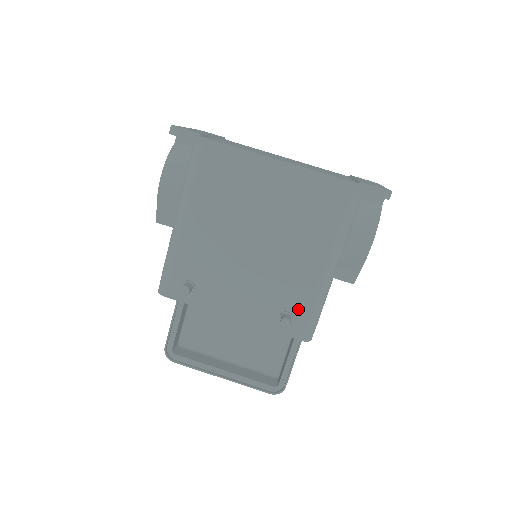
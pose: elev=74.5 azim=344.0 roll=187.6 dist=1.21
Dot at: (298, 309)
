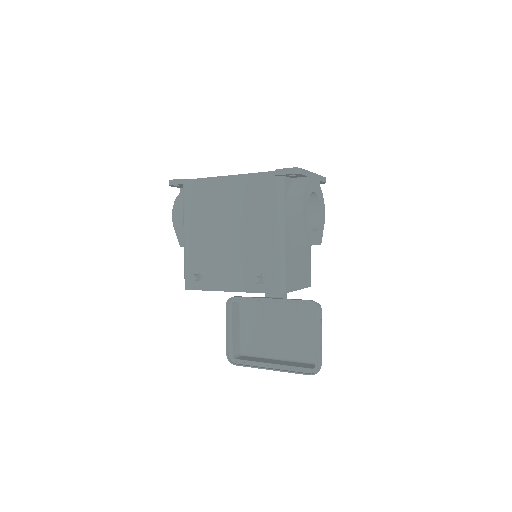
Dot at: (266, 270)
